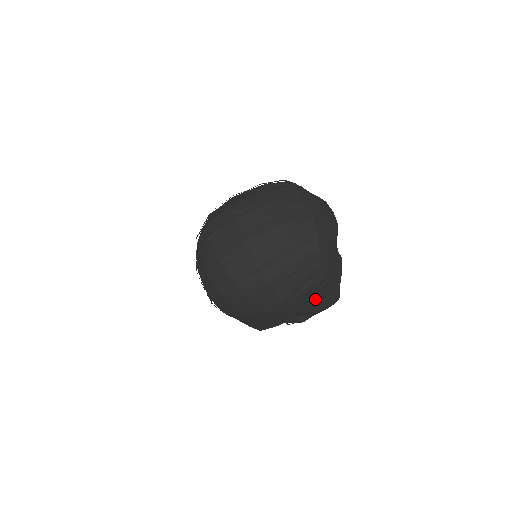
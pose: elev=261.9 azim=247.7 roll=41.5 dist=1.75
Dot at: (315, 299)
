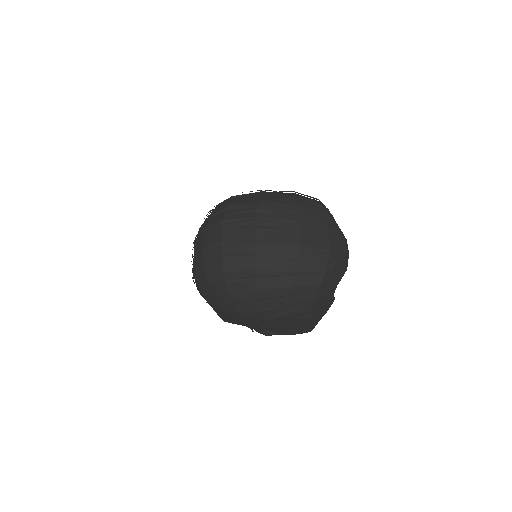
Dot at: (290, 324)
